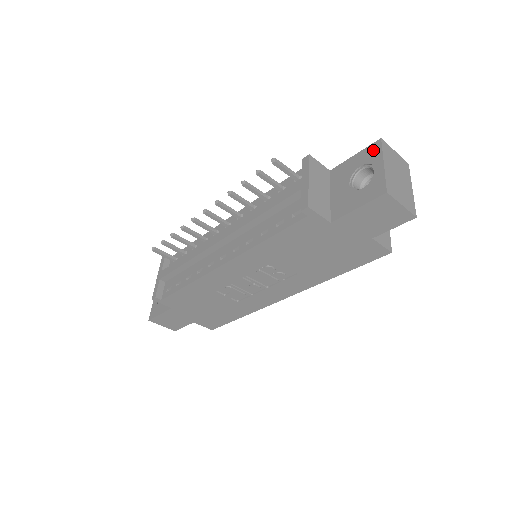
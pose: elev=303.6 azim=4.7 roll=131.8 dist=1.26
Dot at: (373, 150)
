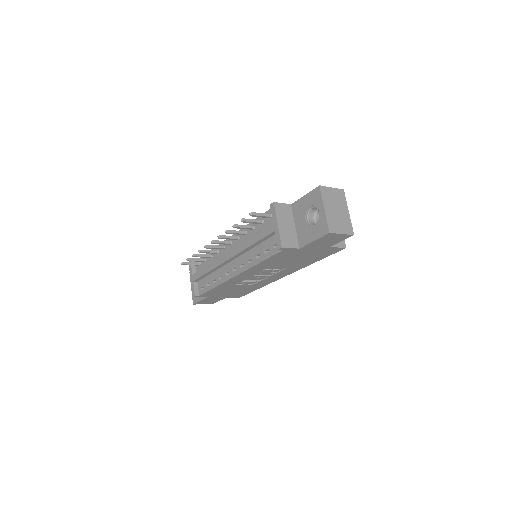
Dot at: (316, 195)
